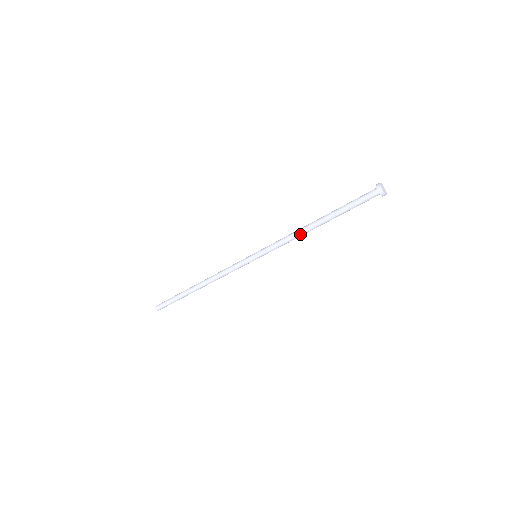
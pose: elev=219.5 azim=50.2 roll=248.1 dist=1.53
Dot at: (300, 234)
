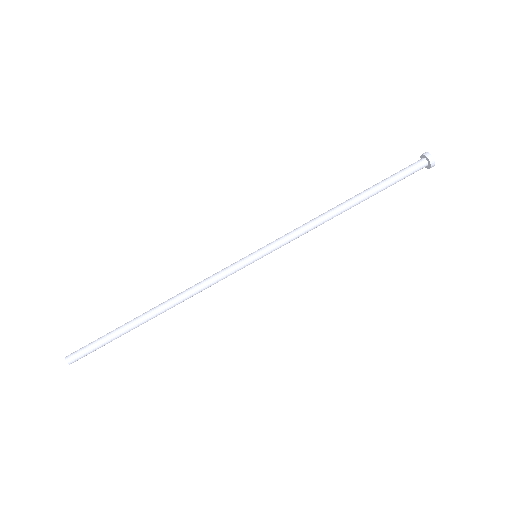
Dot at: (325, 219)
